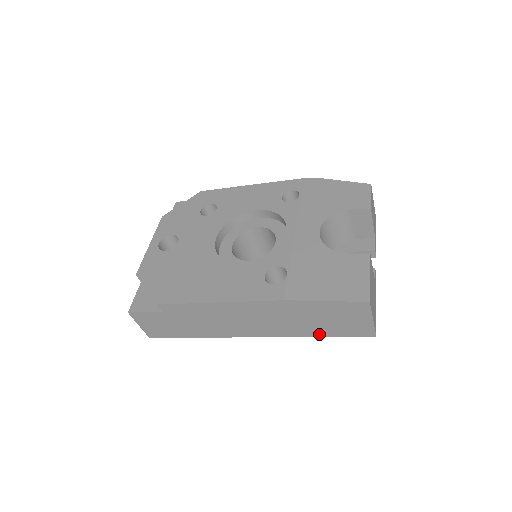
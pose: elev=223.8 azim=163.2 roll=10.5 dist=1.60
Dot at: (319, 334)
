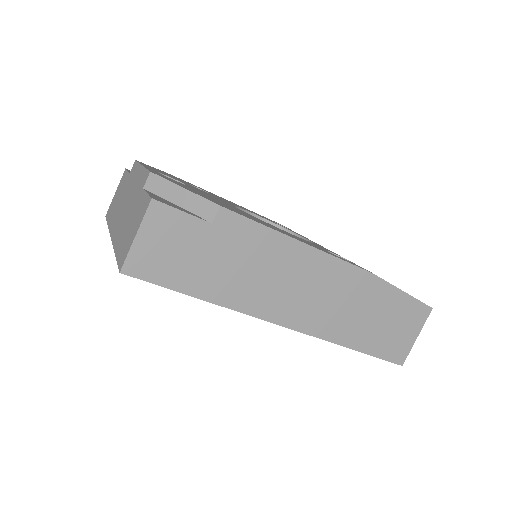
Dot at: (359, 345)
